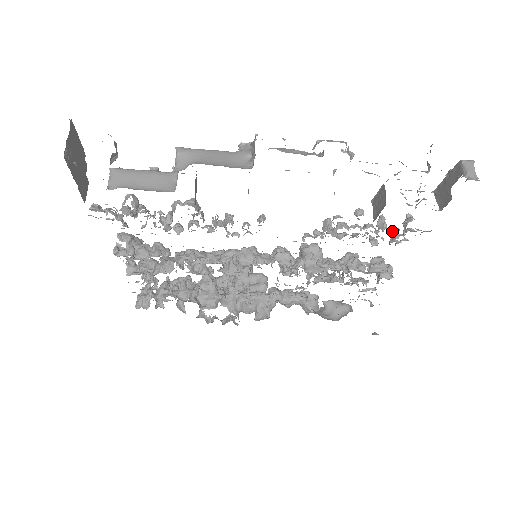
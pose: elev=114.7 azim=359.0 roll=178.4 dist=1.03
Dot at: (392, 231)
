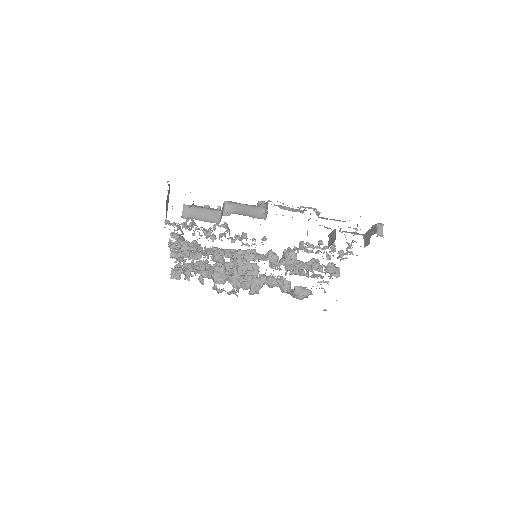
Dot at: (339, 252)
